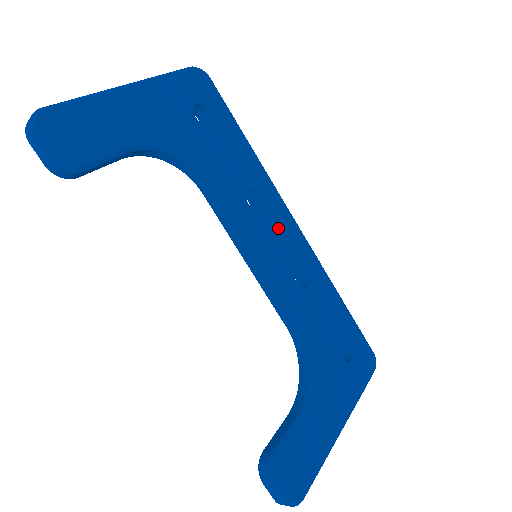
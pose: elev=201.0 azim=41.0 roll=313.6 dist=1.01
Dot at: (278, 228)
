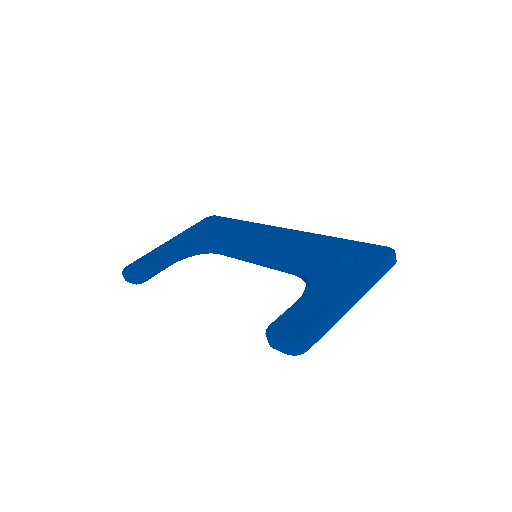
Dot at: (268, 237)
